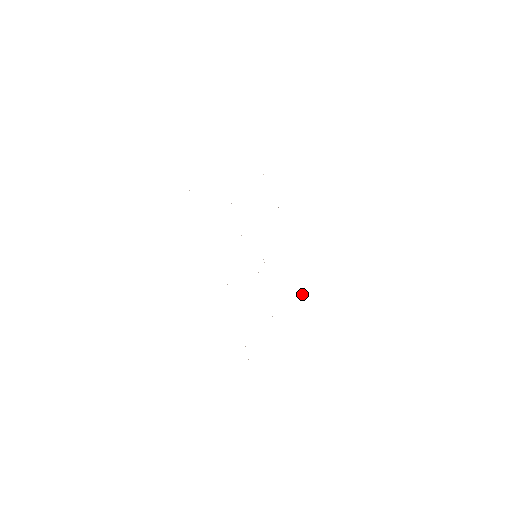
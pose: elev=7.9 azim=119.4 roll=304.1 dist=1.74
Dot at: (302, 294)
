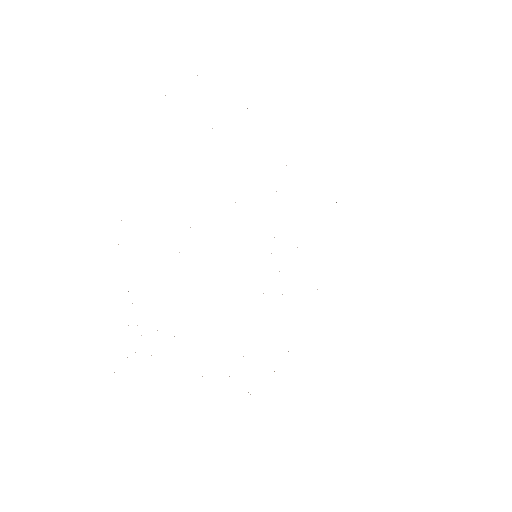
Dot at: occluded
